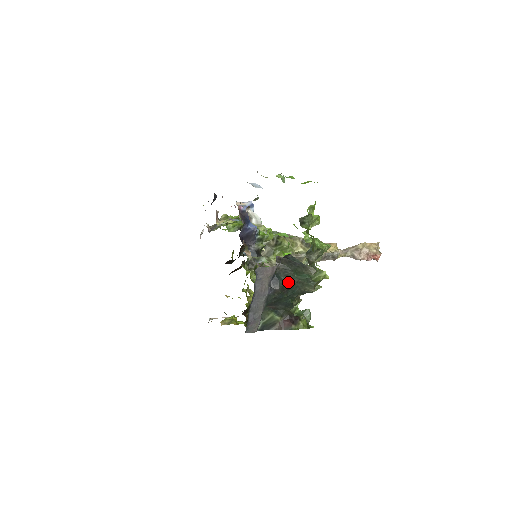
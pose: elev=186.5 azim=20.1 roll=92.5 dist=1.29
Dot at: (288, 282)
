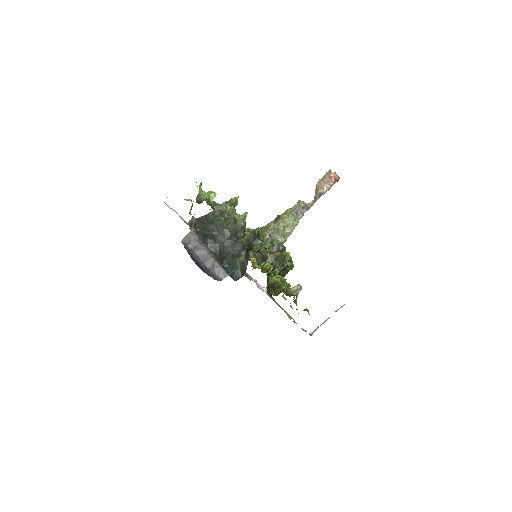
Dot at: (213, 232)
